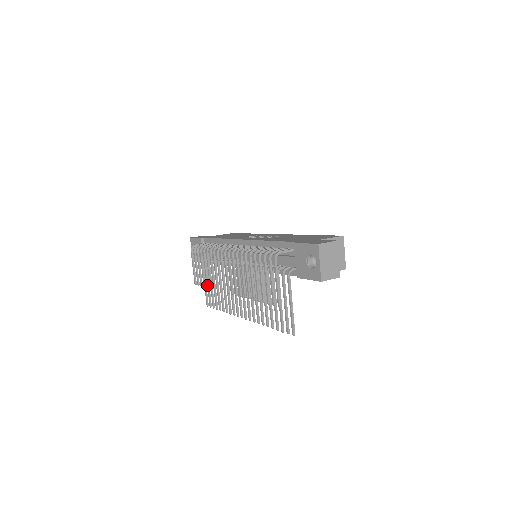
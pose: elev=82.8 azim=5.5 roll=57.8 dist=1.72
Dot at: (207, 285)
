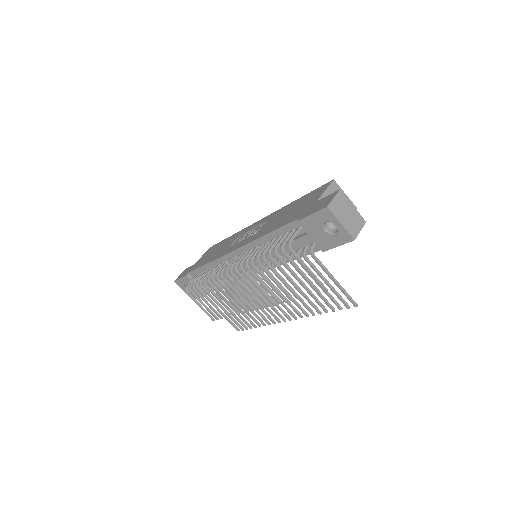
Dot at: (228, 315)
